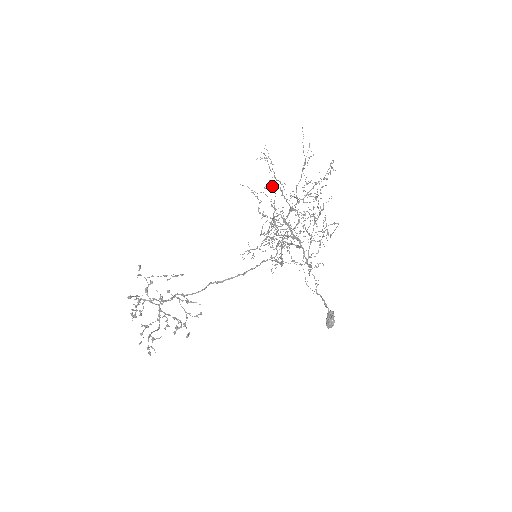
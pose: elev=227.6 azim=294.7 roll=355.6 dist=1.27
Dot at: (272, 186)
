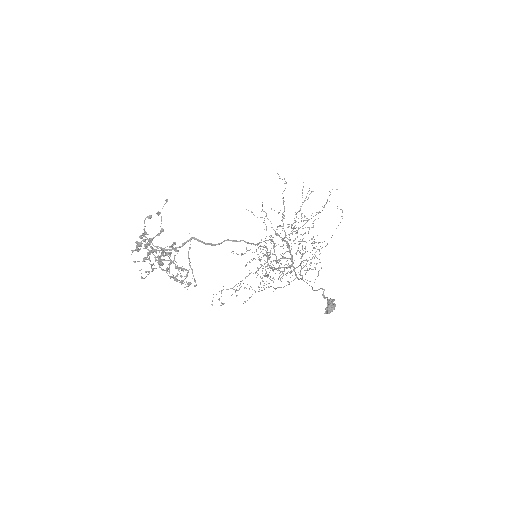
Dot at: occluded
